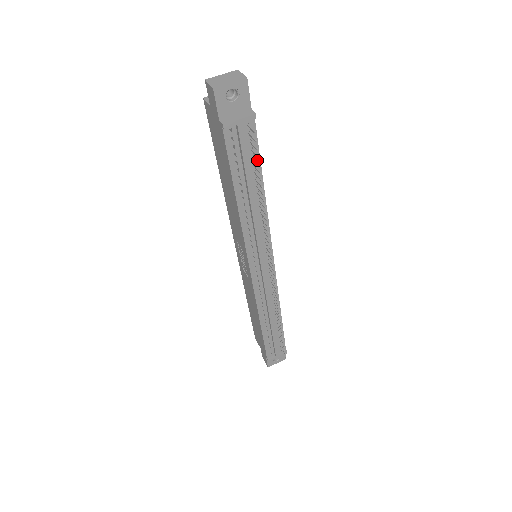
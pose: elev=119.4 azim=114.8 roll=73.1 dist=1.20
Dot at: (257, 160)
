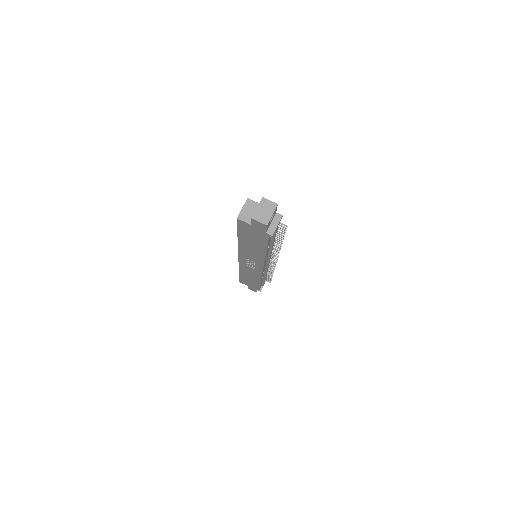
Dot at: occluded
